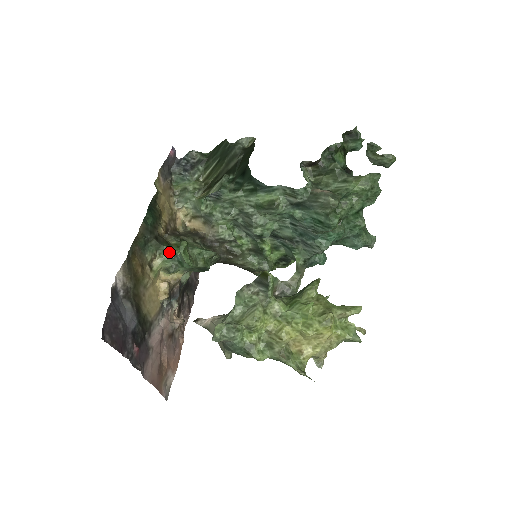
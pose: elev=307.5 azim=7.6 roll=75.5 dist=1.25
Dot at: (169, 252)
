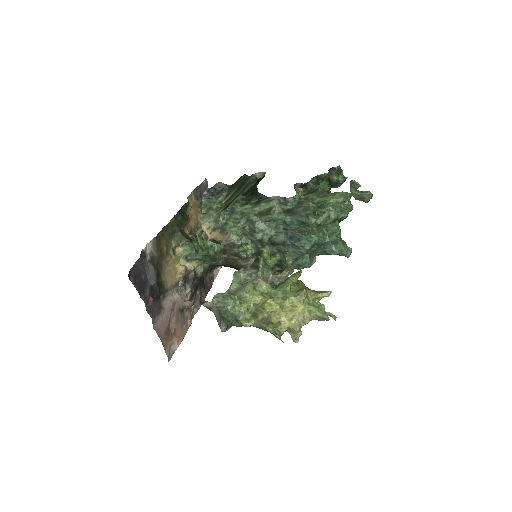
Dot at: (189, 243)
